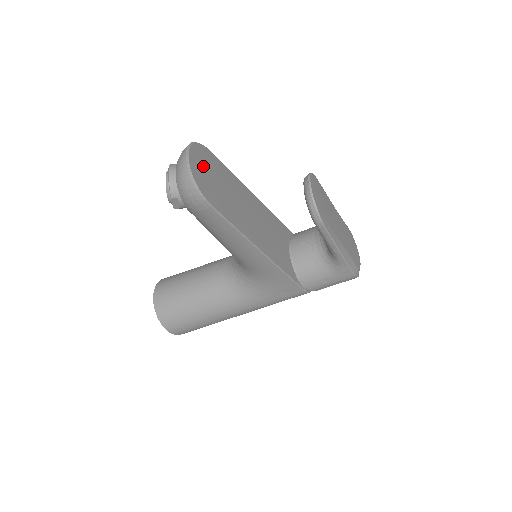
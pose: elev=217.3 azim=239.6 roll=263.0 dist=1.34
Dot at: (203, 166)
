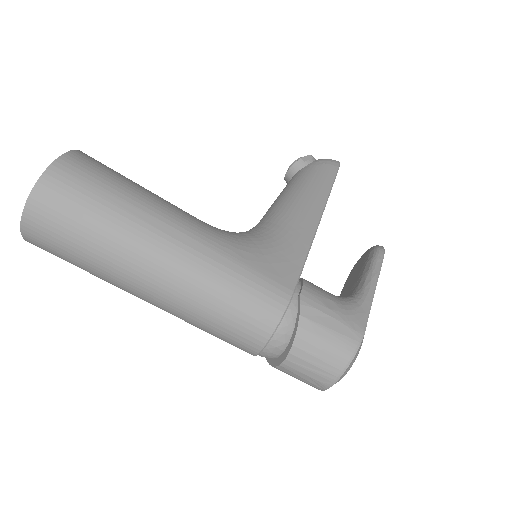
Dot at: occluded
